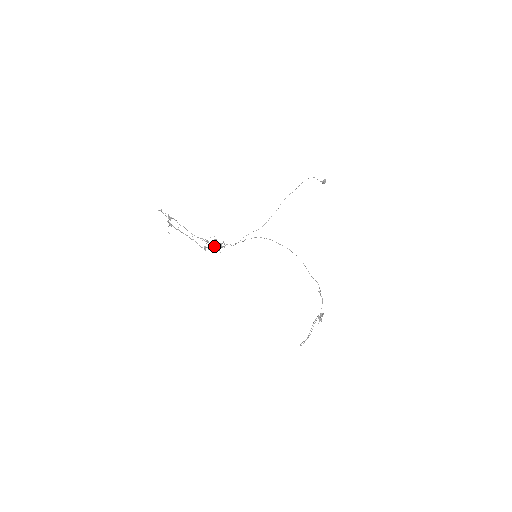
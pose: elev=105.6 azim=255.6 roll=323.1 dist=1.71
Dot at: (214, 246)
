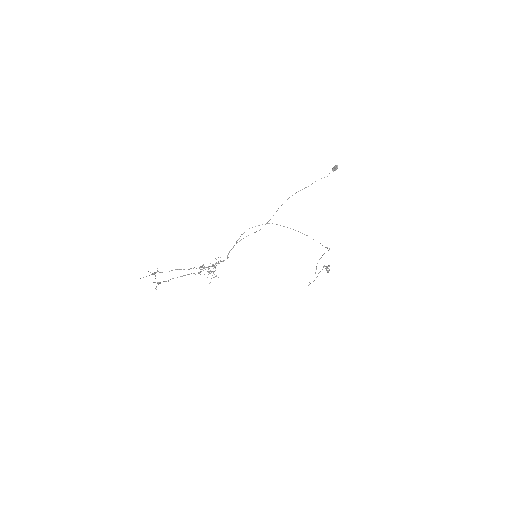
Dot at: (210, 270)
